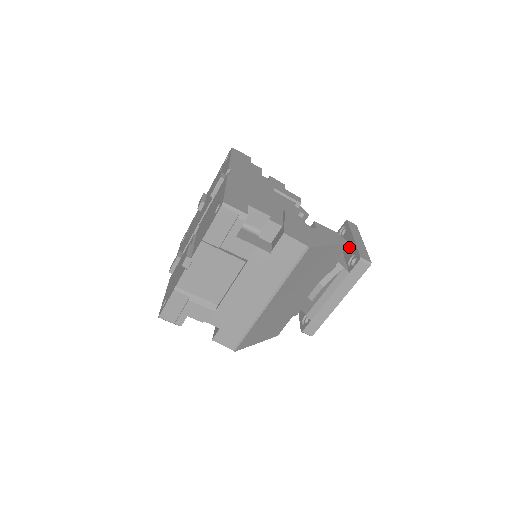
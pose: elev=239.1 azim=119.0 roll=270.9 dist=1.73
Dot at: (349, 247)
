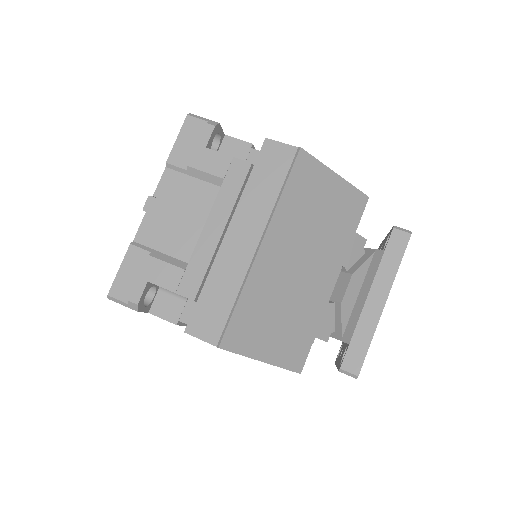
Dot at: occluded
